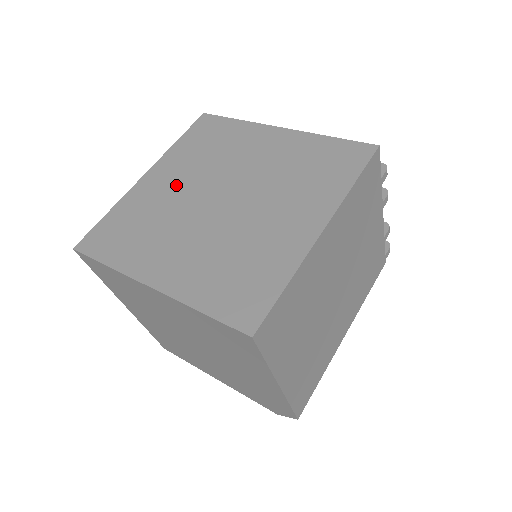
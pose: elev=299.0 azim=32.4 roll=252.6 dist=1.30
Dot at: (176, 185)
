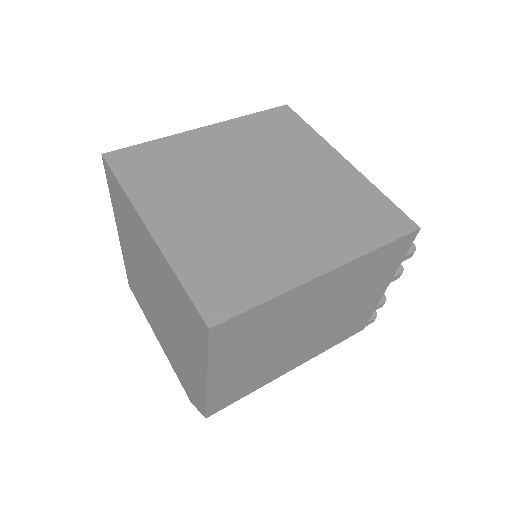
Dot at: (224, 153)
